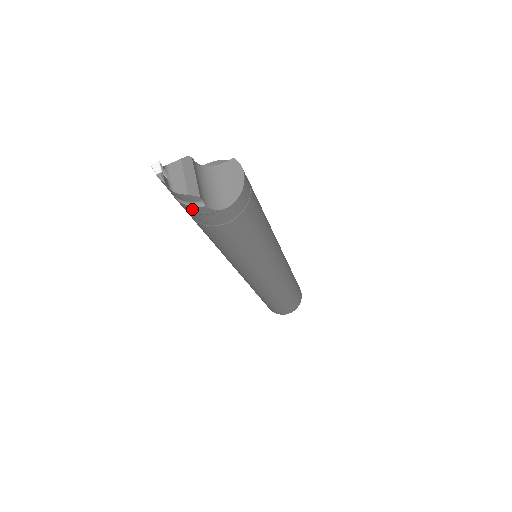
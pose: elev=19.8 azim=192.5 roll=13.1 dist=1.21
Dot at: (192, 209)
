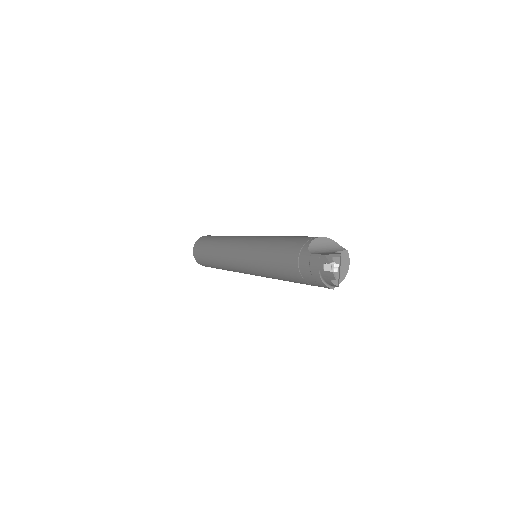
Dot at: (322, 285)
